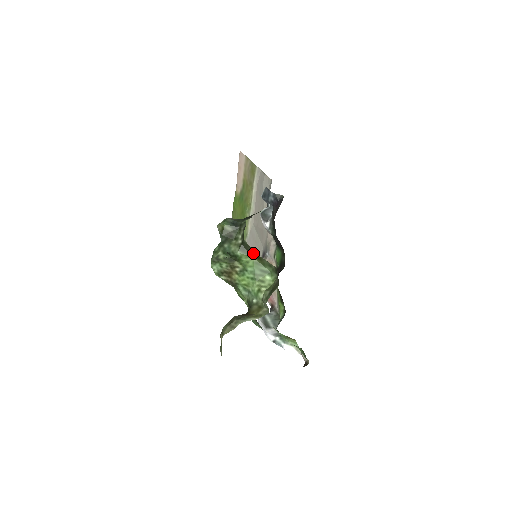
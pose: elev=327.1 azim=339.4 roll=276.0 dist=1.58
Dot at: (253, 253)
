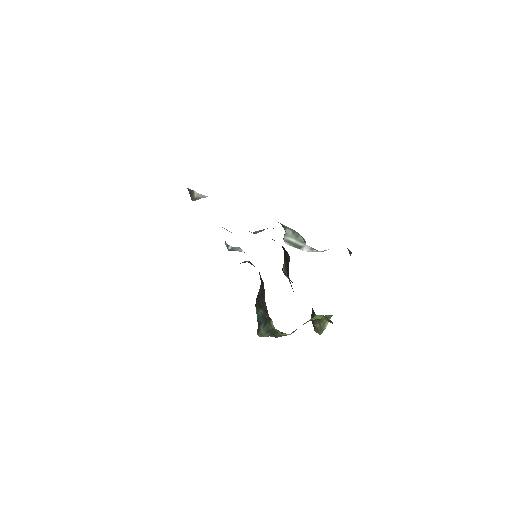
Dot at: occluded
